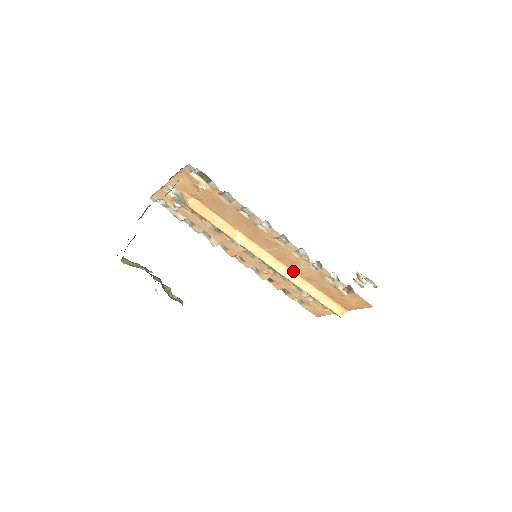
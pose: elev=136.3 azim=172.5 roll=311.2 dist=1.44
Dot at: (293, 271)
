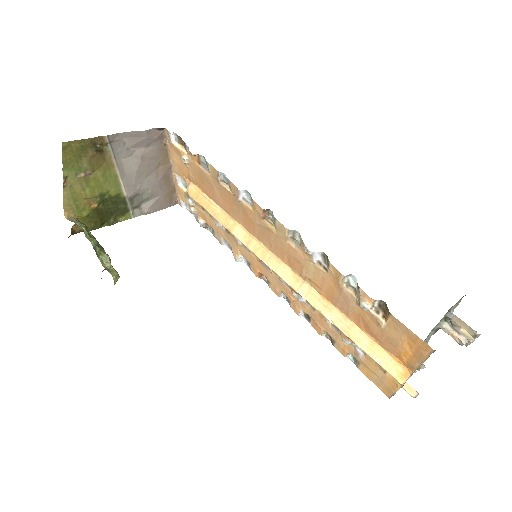
Dot at: (310, 285)
